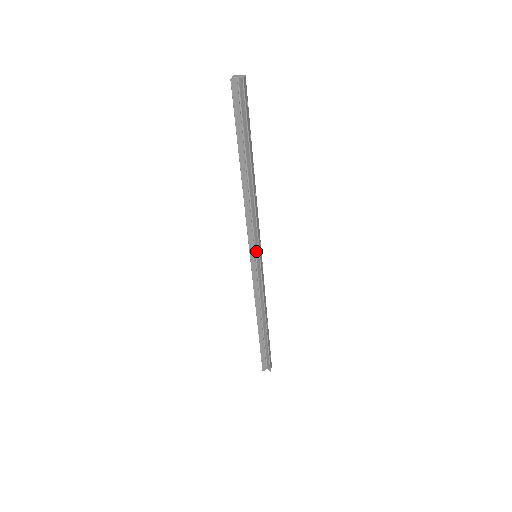
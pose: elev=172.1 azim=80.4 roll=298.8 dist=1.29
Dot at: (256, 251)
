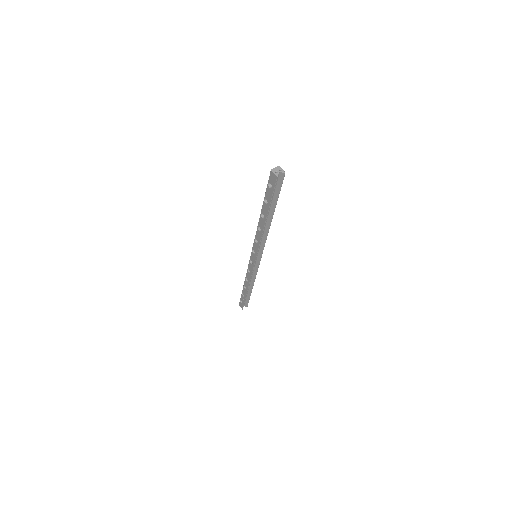
Dot at: (258, 254)
